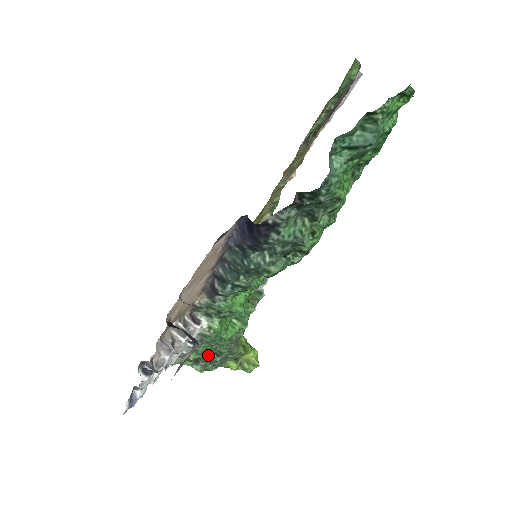
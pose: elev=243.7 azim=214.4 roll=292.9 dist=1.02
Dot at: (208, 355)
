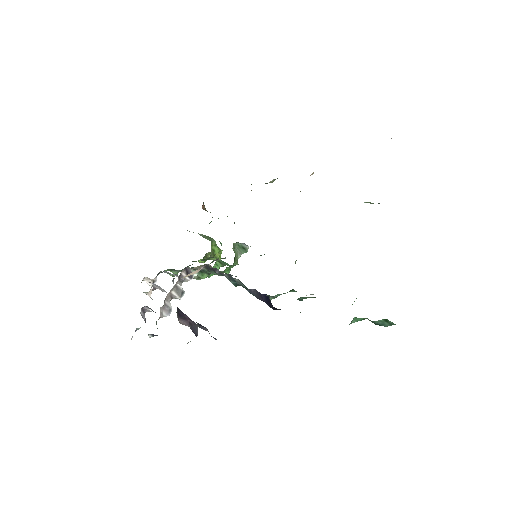
Dot at: occluded
